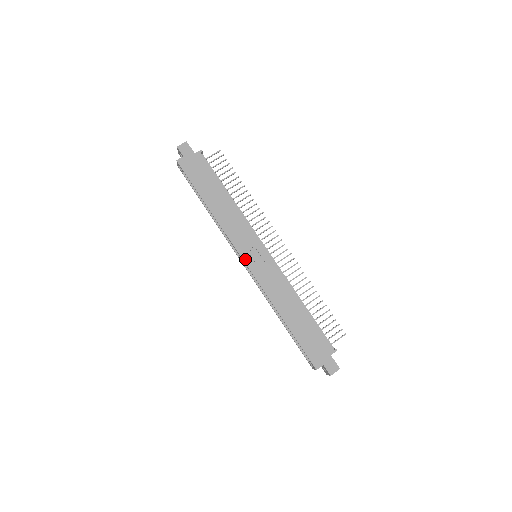
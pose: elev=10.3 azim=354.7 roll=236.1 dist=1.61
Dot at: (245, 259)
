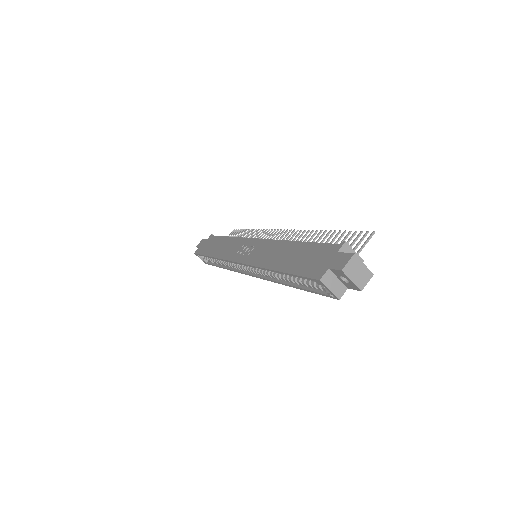
Dot at: (237, 260)
